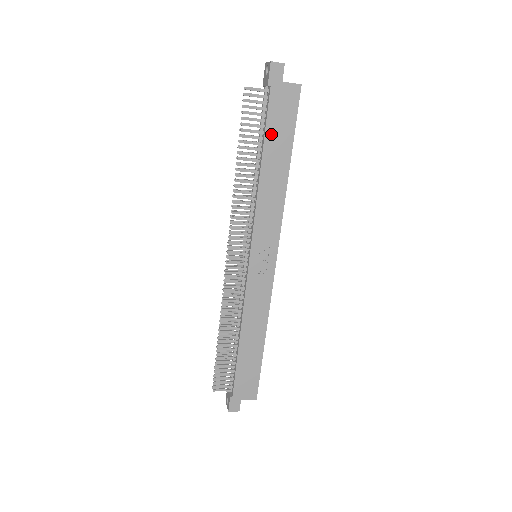
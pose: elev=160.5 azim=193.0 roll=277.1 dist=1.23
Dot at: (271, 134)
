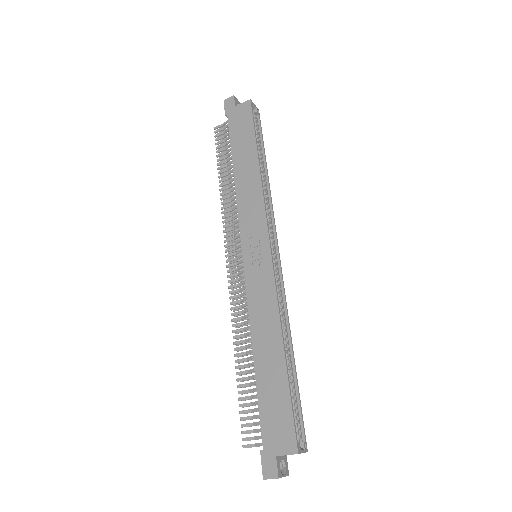
Dot at: (236, 144)
